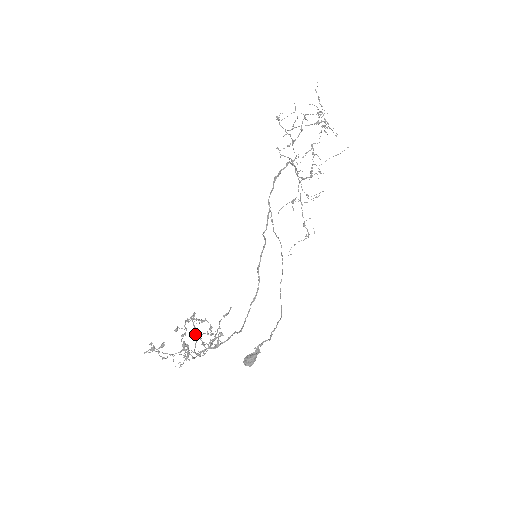
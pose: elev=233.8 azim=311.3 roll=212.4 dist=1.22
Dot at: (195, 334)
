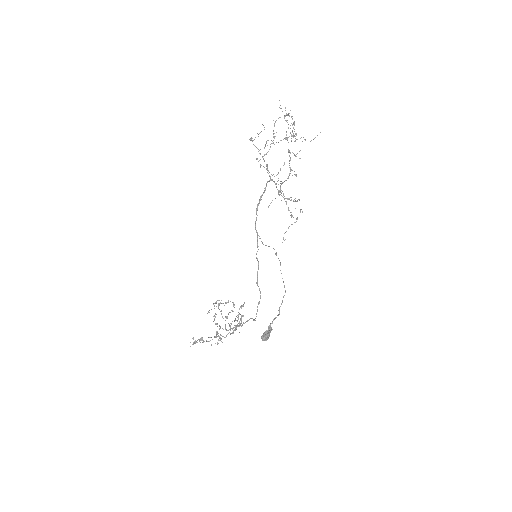
Dot at: occluded
